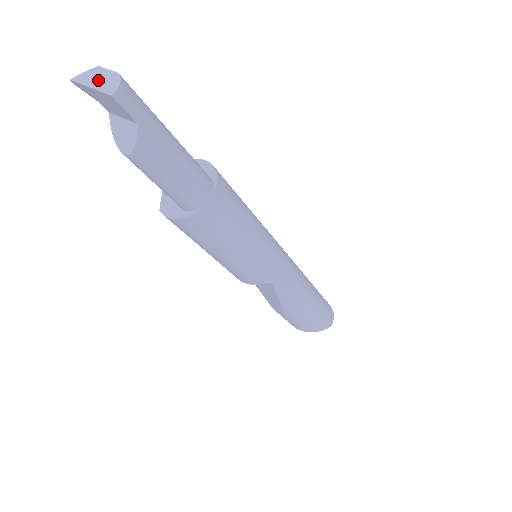
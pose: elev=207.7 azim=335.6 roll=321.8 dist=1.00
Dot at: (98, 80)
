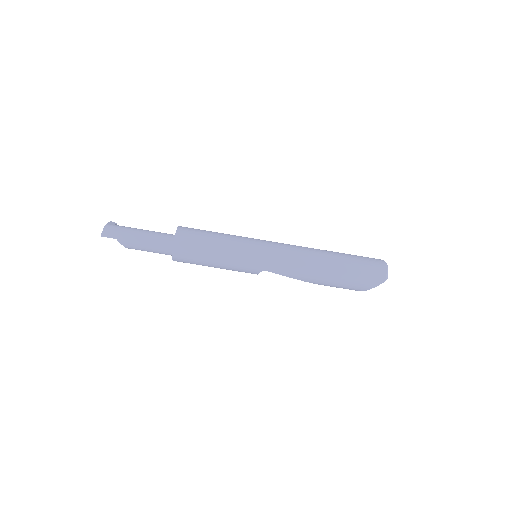
Dot at: occluded
